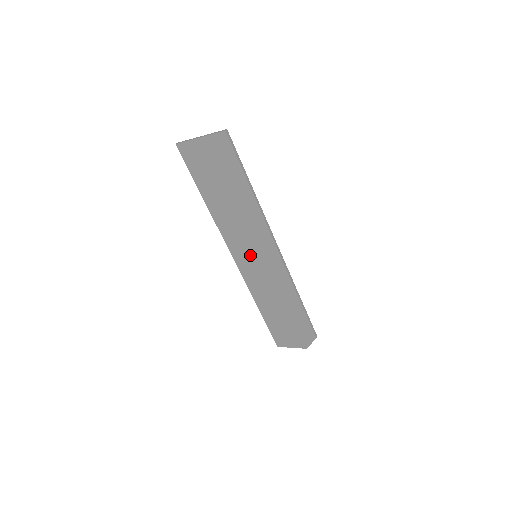
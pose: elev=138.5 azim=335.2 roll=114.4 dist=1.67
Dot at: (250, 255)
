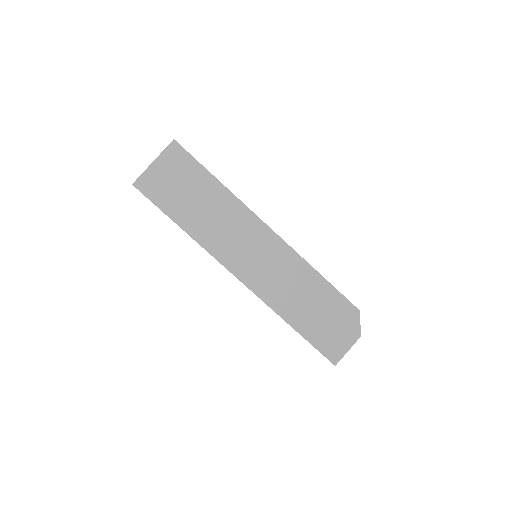
Dot at: (250, 258)
